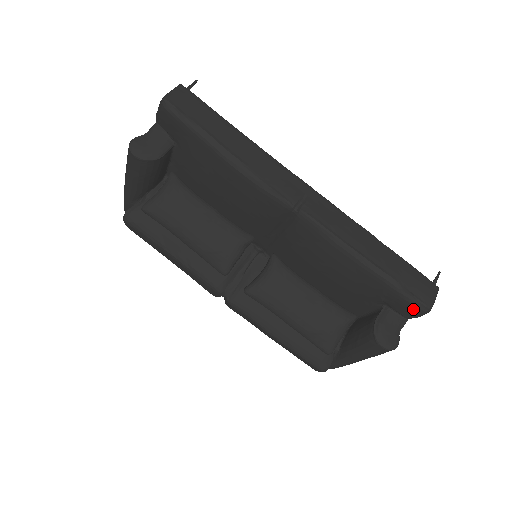
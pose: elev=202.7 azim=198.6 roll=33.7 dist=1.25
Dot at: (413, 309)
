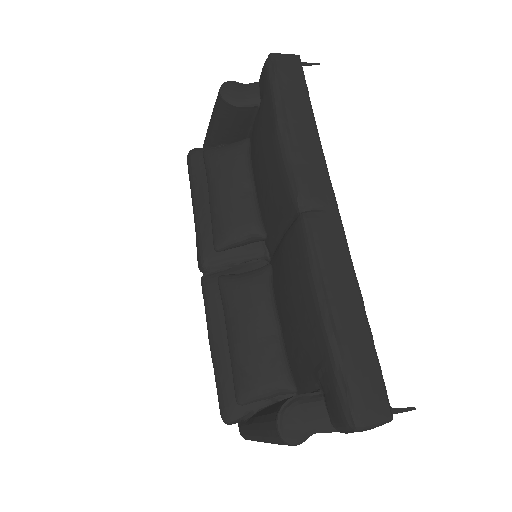
Dot at: (339, 411)
